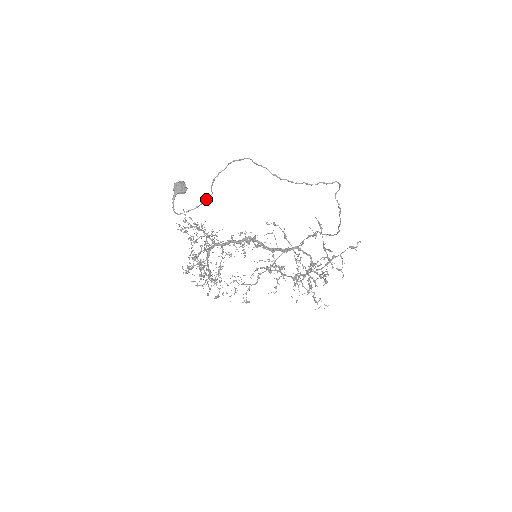
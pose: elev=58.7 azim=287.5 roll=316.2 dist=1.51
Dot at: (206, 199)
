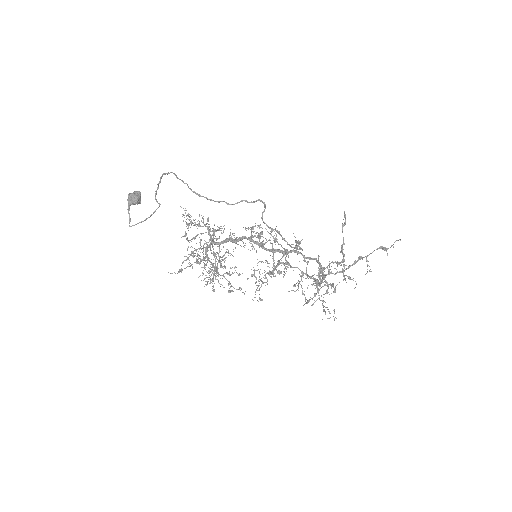
Dot at: (154, 211)
